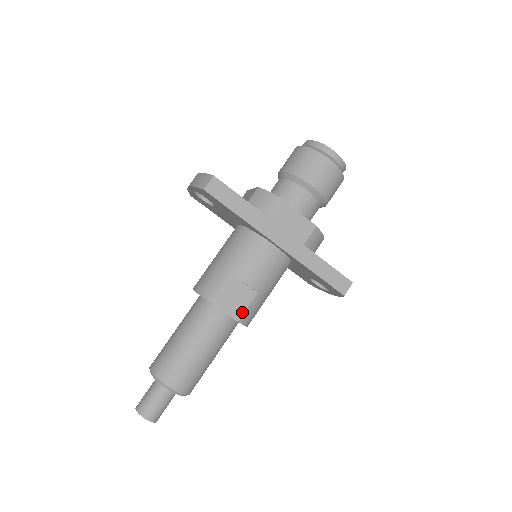
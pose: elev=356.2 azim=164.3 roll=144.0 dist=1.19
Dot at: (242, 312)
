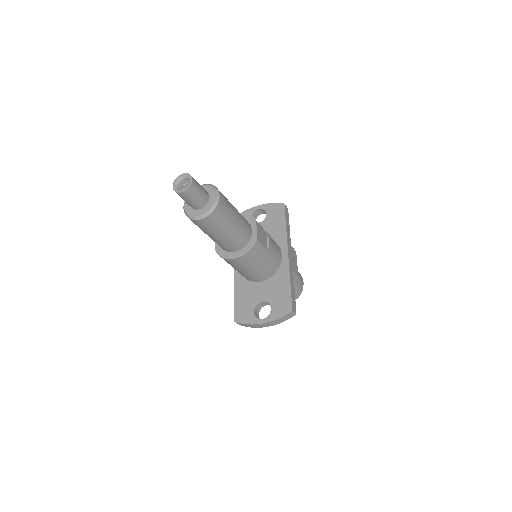
Dot at: (260, 241)
